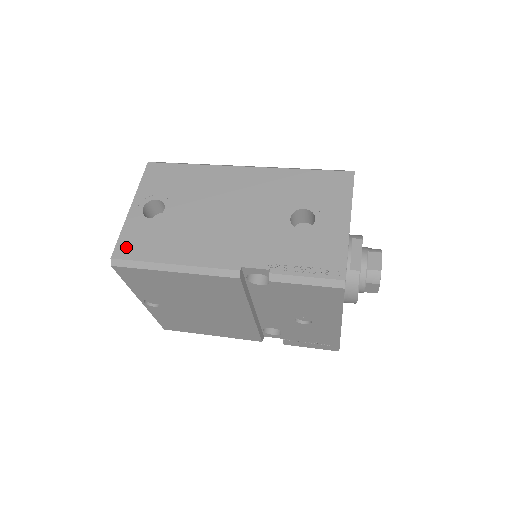
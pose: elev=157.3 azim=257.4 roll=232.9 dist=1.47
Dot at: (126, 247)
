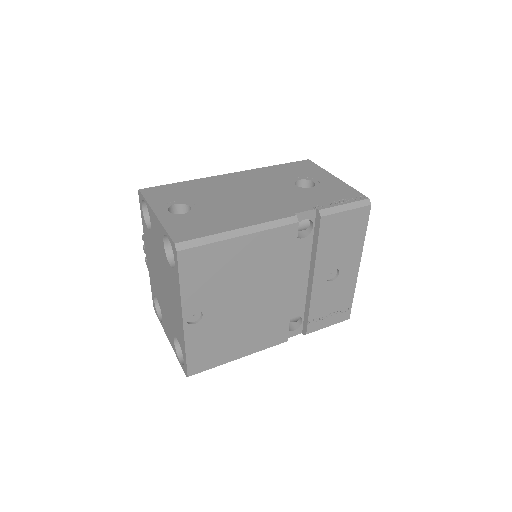
Dot at: (182, 233)
